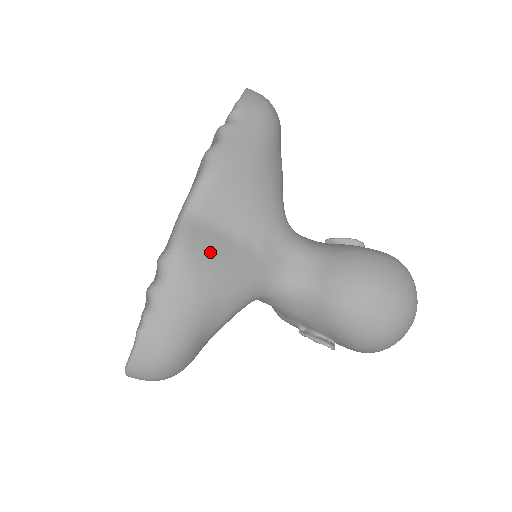
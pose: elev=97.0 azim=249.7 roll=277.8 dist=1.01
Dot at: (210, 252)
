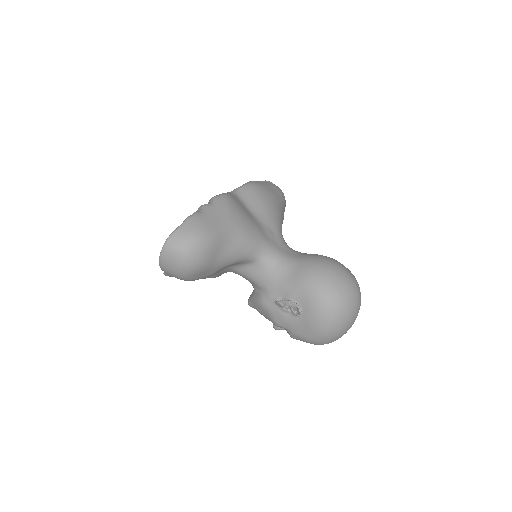
Dot at: (241, 208)
